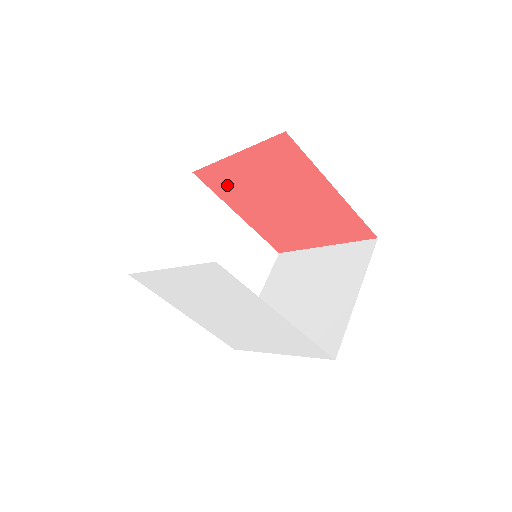
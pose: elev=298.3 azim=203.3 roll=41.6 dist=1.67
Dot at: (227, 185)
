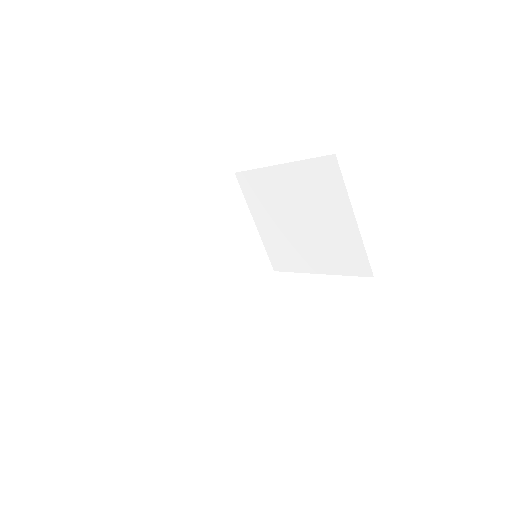
Dot at: occluded
